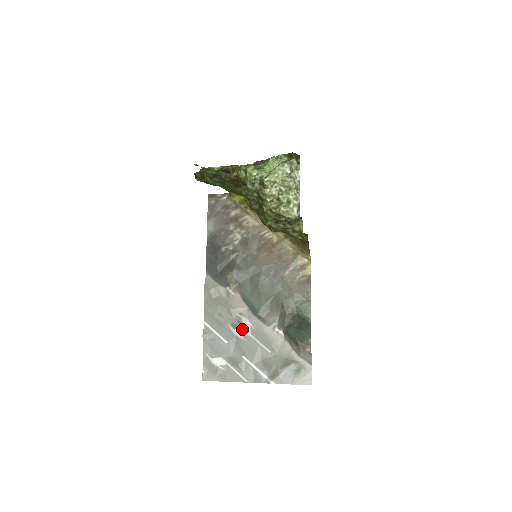
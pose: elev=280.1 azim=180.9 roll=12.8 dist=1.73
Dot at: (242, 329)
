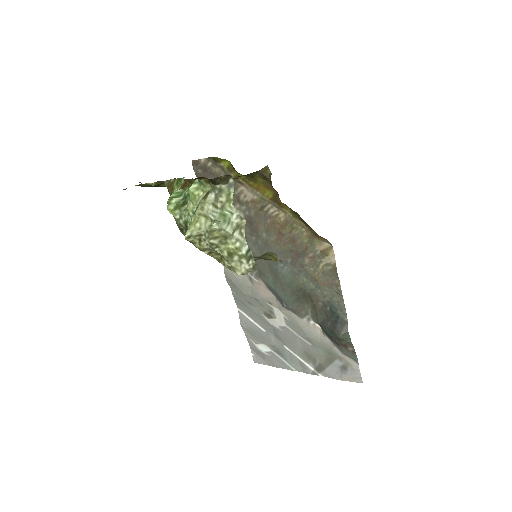
Dot at: (276, 319)
